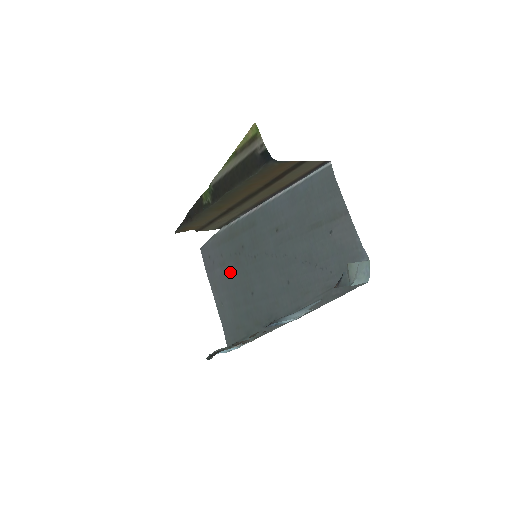
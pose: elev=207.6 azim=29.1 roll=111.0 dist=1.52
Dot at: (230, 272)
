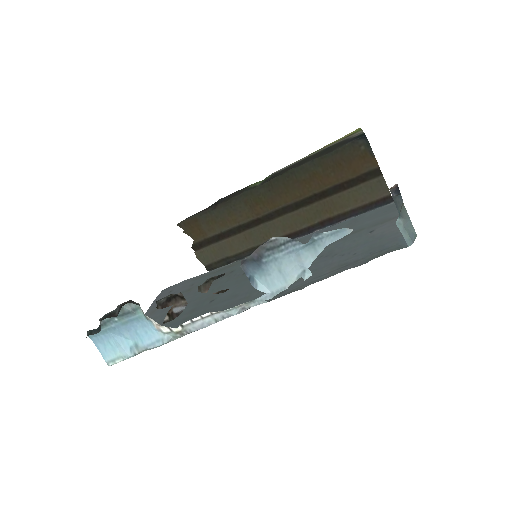
Dot at: (192, 294)
